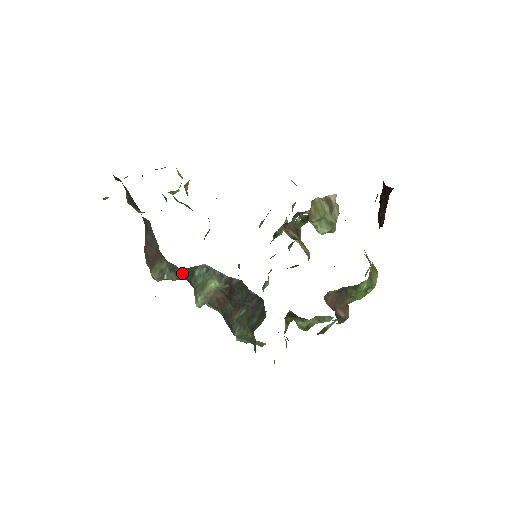
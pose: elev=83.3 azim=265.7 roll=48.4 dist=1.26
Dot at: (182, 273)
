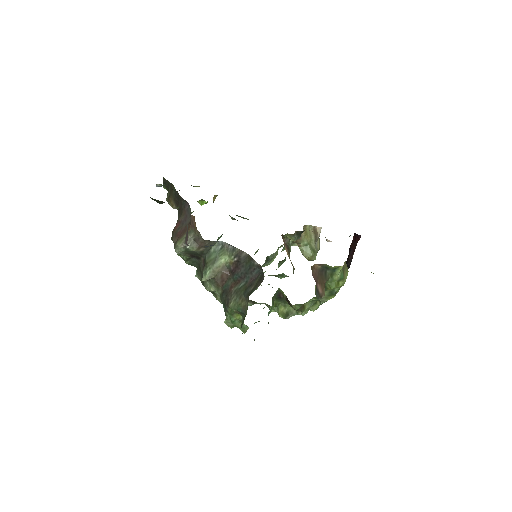
Dot at: (203, 245)
